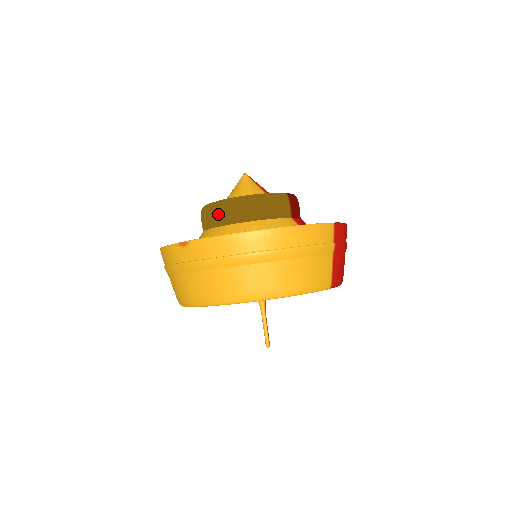
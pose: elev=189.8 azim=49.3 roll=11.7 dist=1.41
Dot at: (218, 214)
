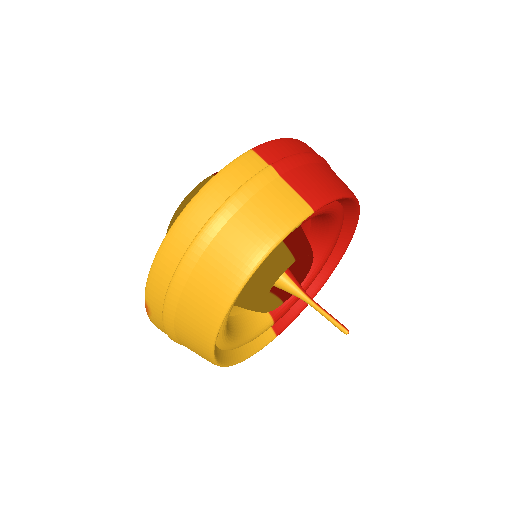
Dot at: occluded
